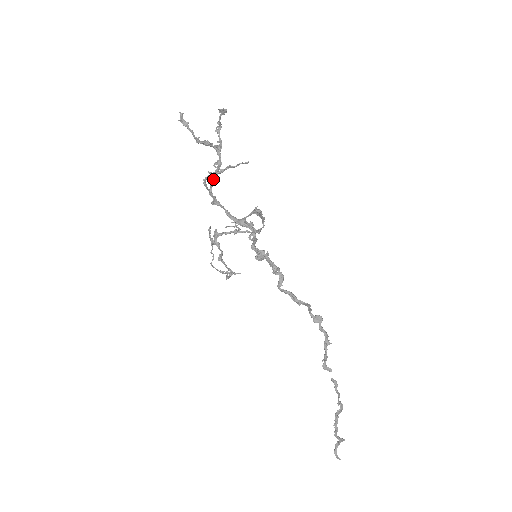
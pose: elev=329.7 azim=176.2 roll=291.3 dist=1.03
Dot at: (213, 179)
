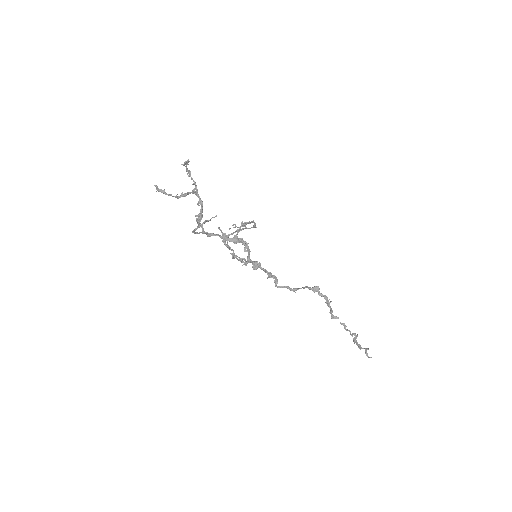
Dot at: occluded
